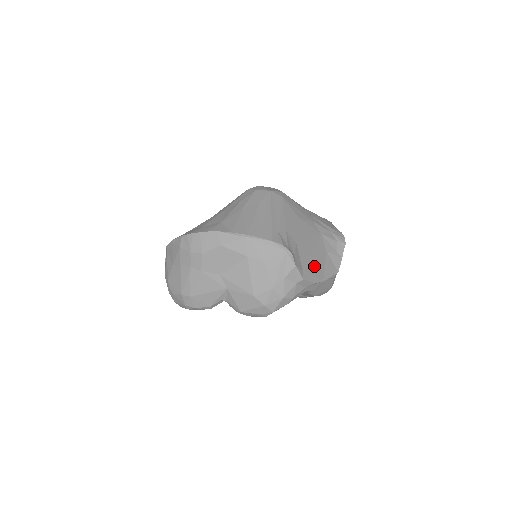
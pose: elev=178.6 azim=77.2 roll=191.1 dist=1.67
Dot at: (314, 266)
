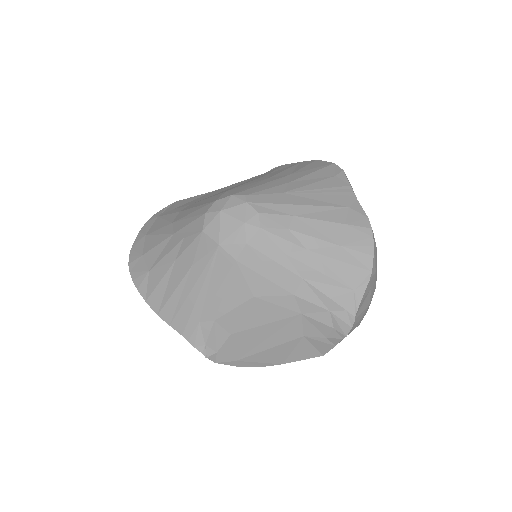
Dot at: (264, 354)
